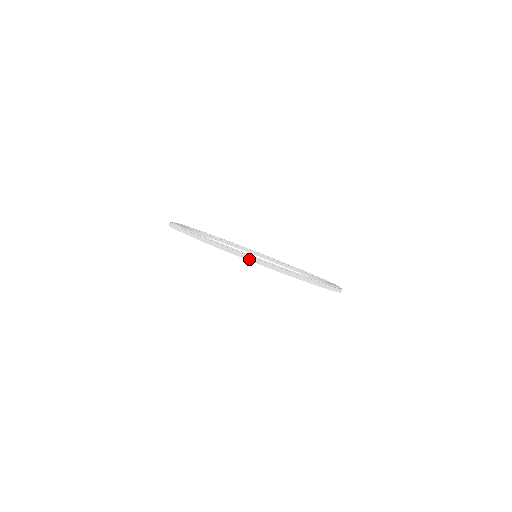
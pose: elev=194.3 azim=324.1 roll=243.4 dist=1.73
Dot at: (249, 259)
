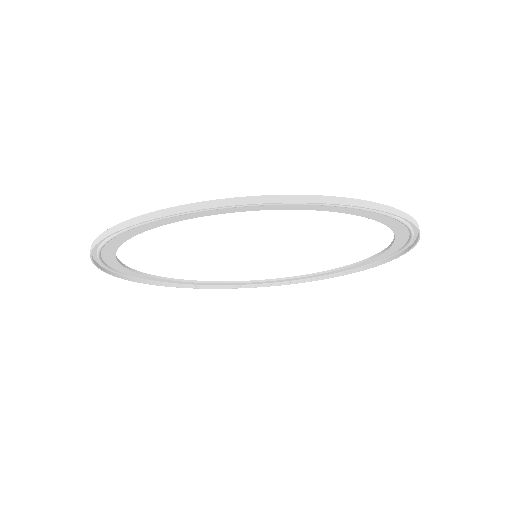
Dot at: (96, 243)
